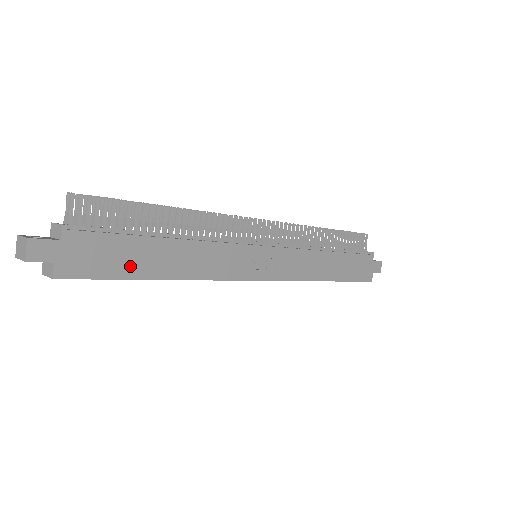
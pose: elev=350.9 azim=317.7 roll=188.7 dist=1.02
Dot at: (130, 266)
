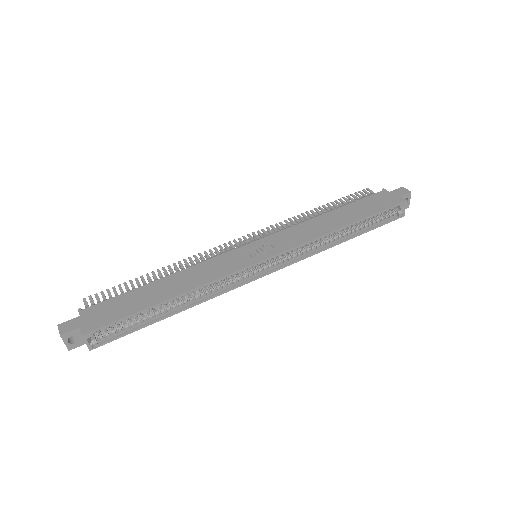
Dot at: (136, 305)
